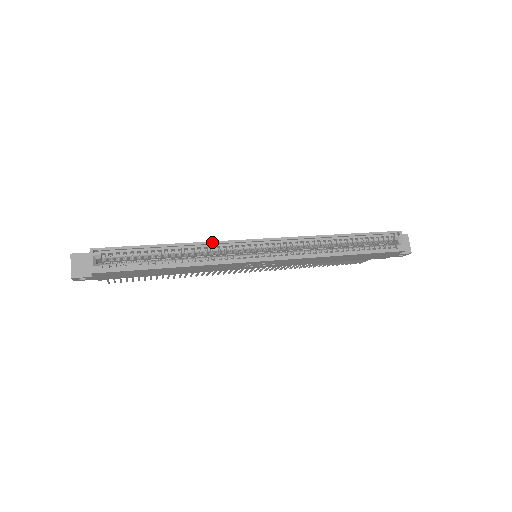
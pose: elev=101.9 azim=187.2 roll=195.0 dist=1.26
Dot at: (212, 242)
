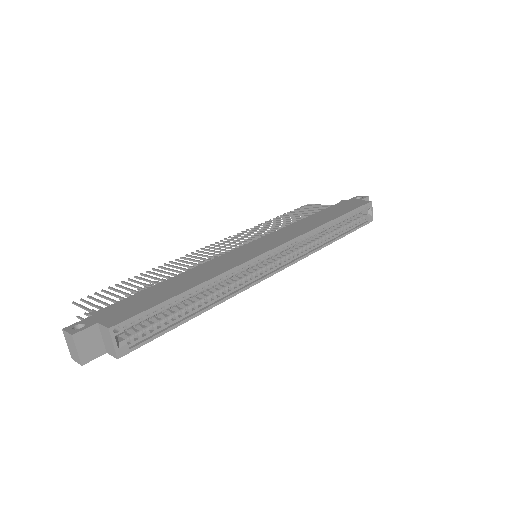
Dot at: (234, 268)
